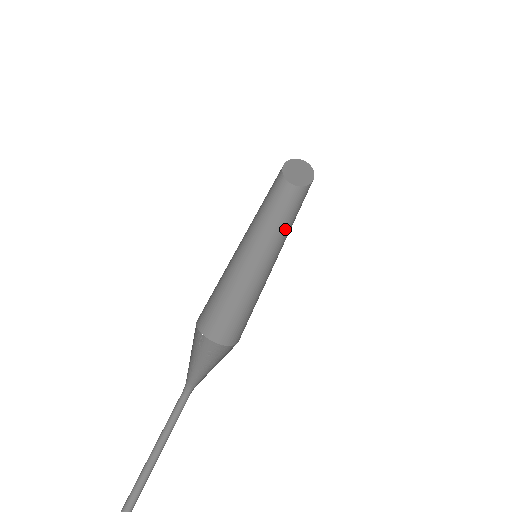
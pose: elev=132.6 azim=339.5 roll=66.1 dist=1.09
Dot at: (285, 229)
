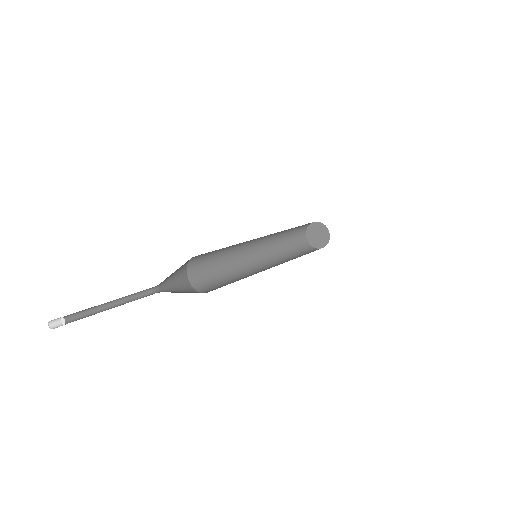
Dot at: (286, 260)
